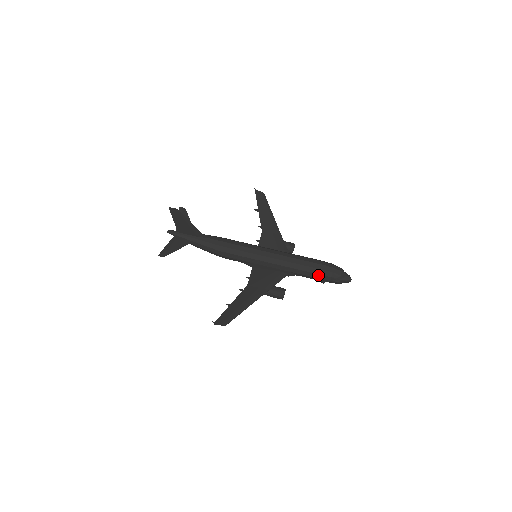
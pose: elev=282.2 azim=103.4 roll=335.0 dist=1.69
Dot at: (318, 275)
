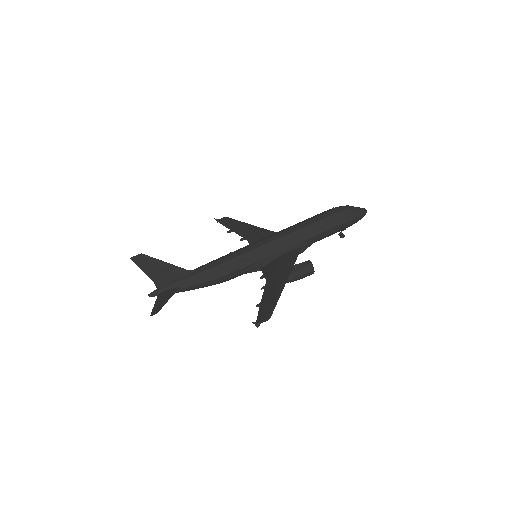
Dot at: (330, 224)
